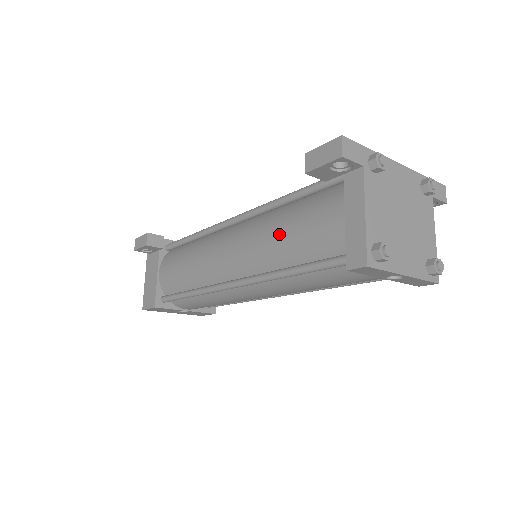
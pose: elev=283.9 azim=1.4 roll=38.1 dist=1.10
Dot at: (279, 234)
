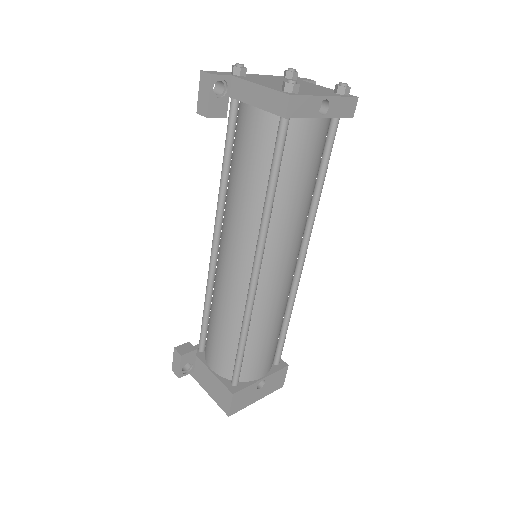
Dot at: (239, 187)
